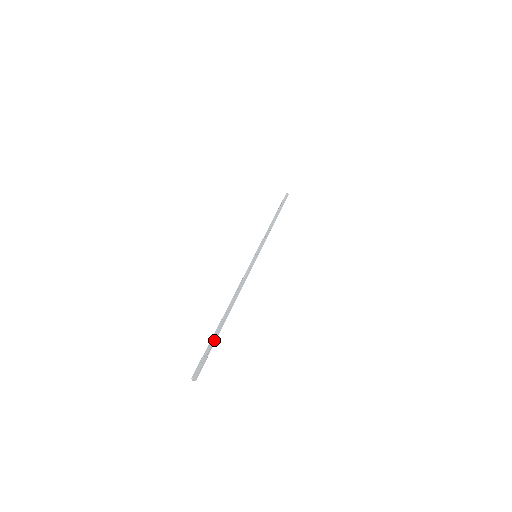
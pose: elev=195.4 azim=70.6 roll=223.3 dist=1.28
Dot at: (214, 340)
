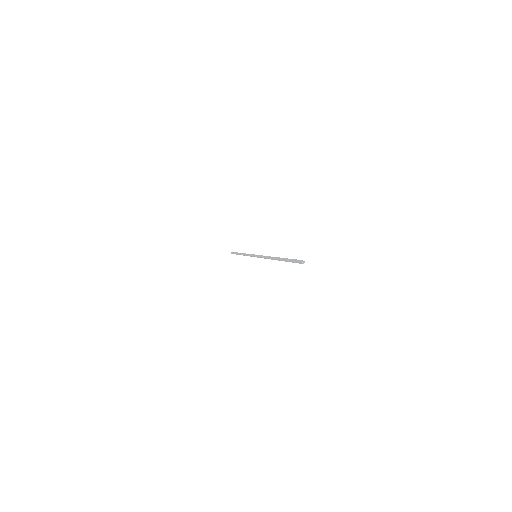
Dot at: occluded
